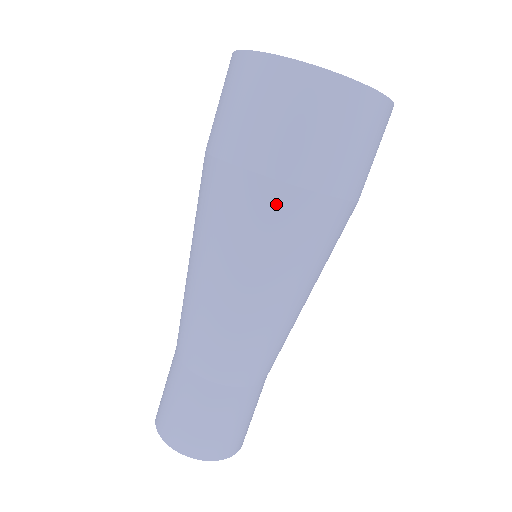
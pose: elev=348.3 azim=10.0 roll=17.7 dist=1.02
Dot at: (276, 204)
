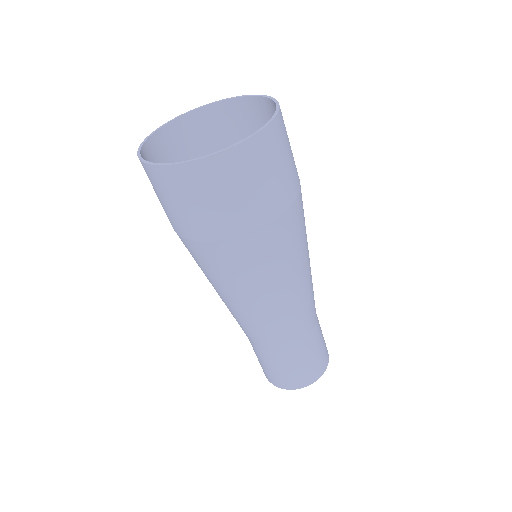
Dot at: (211, 254)
